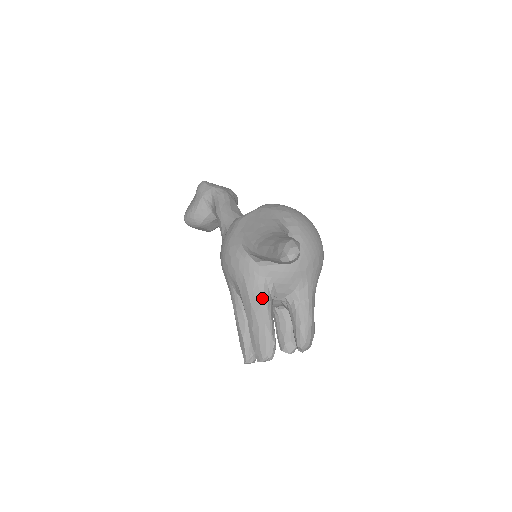
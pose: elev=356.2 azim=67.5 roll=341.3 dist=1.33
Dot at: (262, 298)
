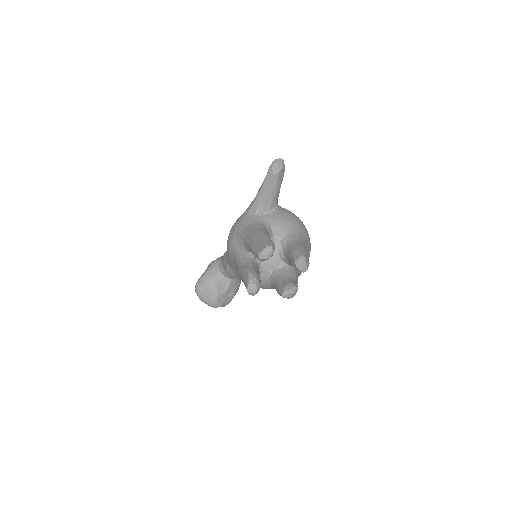
Dot at: (261, 228)
